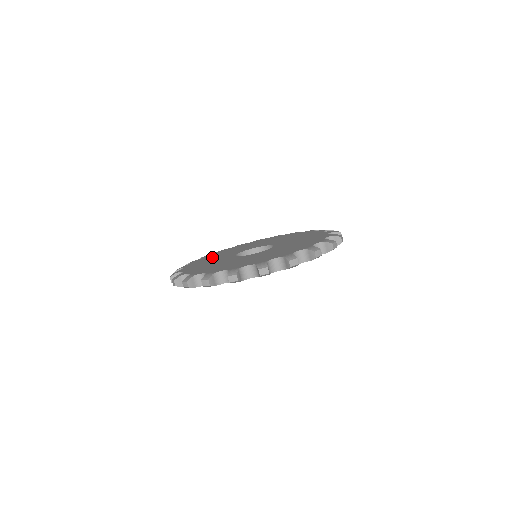
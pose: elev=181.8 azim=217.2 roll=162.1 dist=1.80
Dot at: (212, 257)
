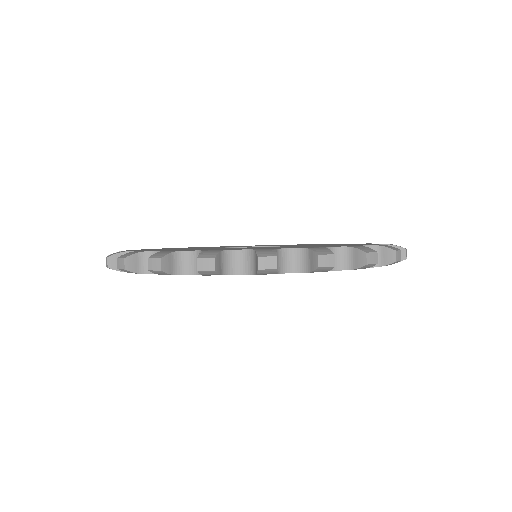
Dot at: occluded
